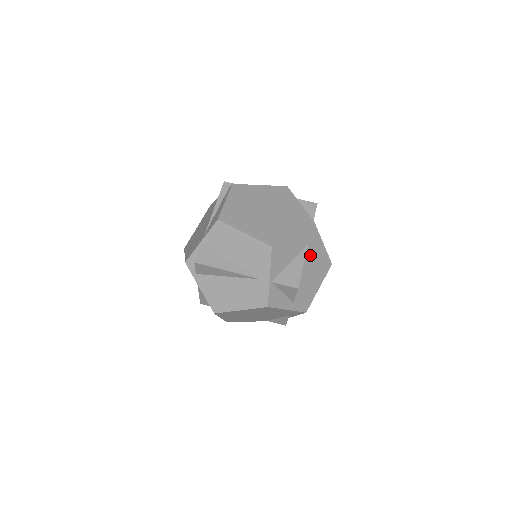
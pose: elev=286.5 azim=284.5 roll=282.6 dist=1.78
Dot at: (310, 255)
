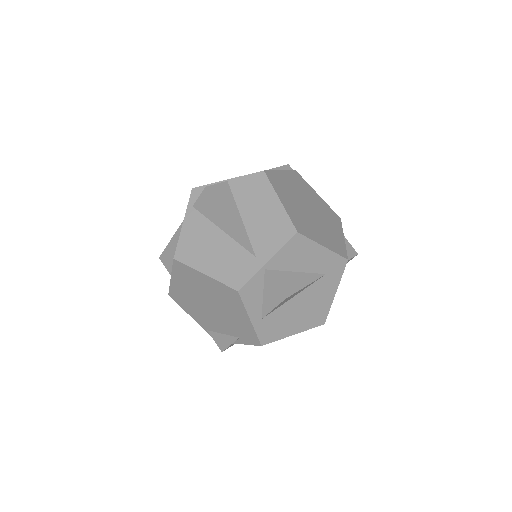
Dot at: (317, 288)
